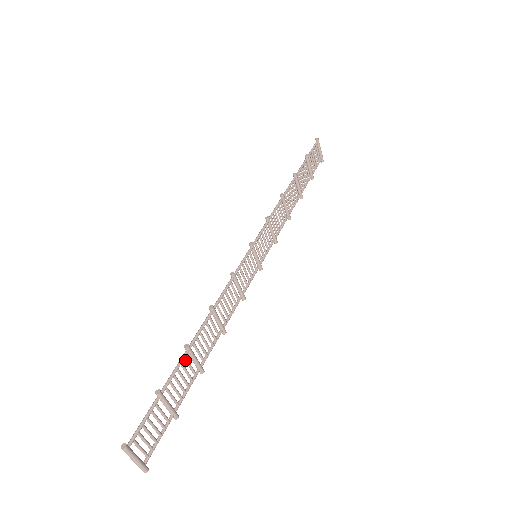
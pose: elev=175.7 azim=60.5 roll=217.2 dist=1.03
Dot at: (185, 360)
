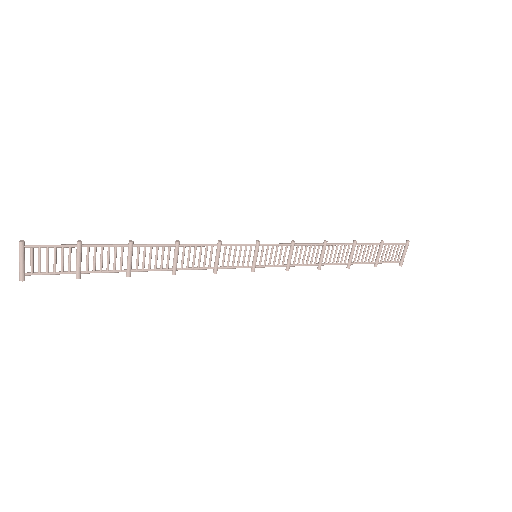
Dot at: (121, 249)
